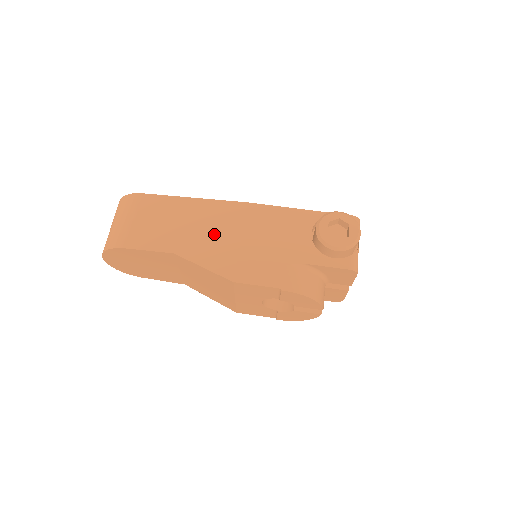
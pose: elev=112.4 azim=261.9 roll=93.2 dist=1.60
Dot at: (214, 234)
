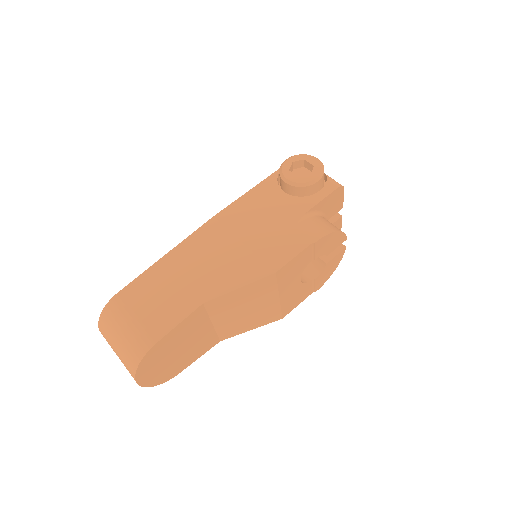
Dot at: (217, 259)
